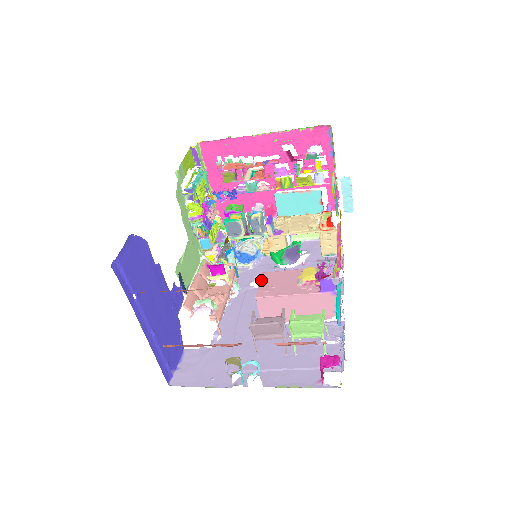
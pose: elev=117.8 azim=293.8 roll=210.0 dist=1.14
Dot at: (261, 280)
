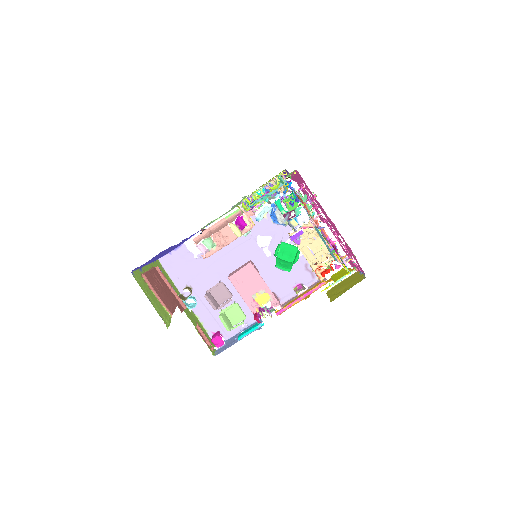
Dot at: (244, 269)
